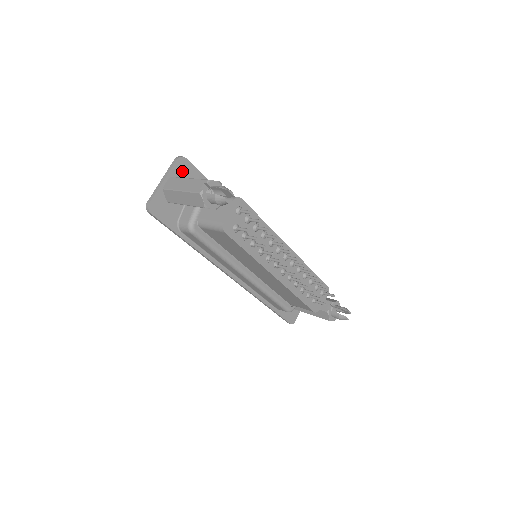
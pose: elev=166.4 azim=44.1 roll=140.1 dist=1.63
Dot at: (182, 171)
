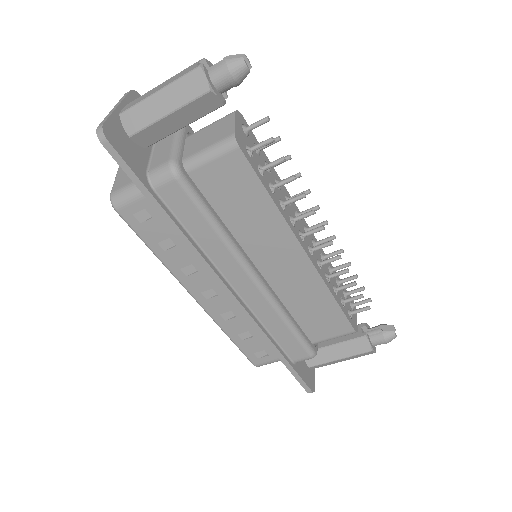
Dot at: occluded
